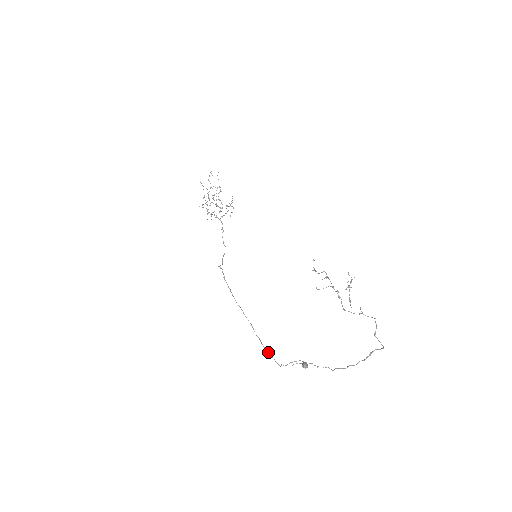
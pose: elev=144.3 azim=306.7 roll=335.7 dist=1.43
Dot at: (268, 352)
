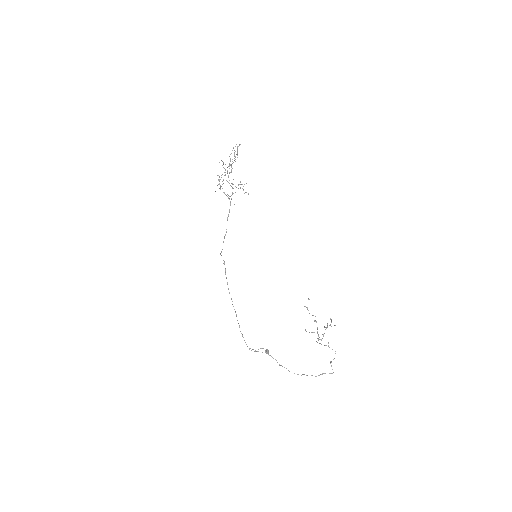
Dot at: (243, 337)
